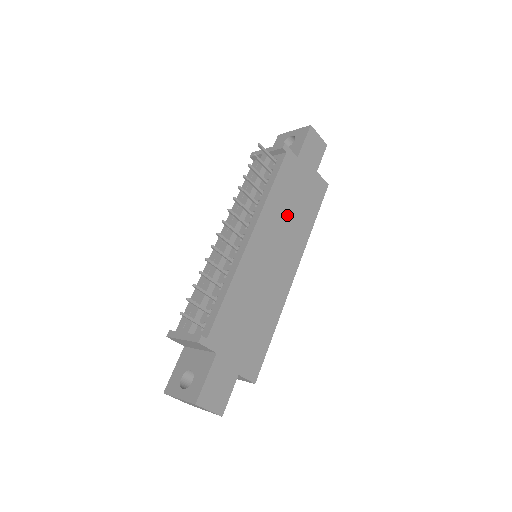
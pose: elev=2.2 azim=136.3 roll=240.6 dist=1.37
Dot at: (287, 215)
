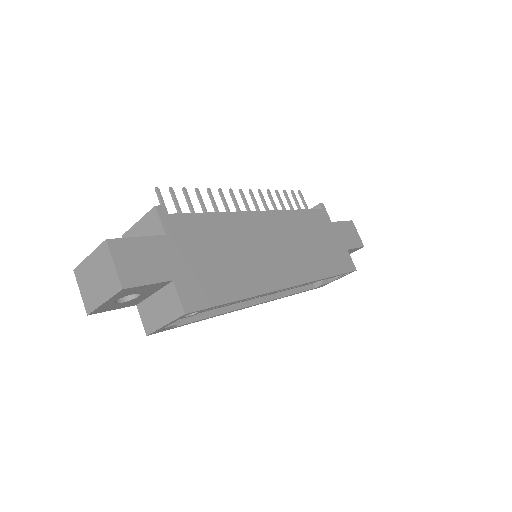
Dot at: (304, 240)
